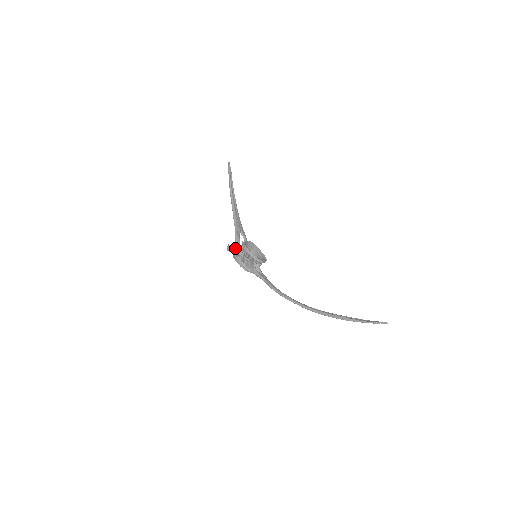
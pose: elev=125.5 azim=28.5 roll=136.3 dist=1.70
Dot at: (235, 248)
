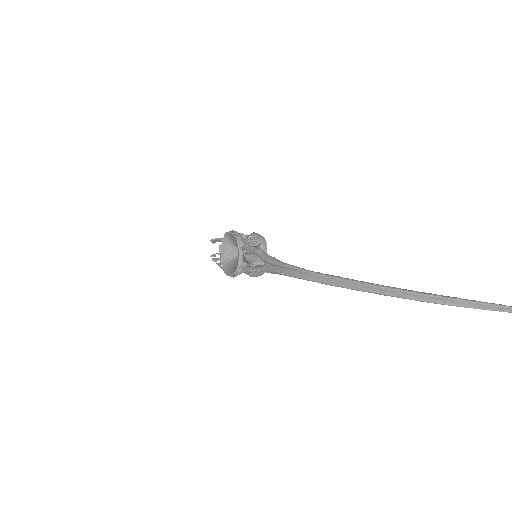
Dot at: occluded
